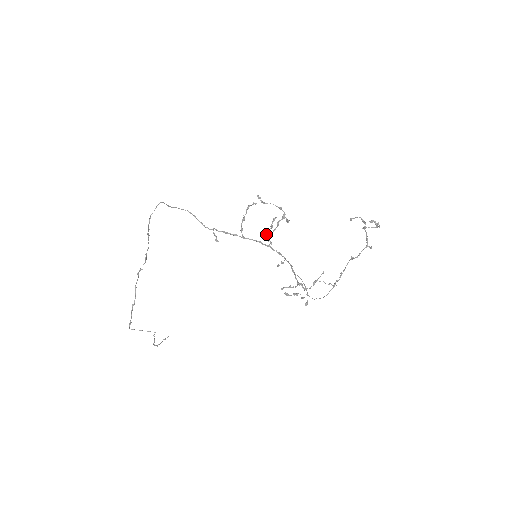
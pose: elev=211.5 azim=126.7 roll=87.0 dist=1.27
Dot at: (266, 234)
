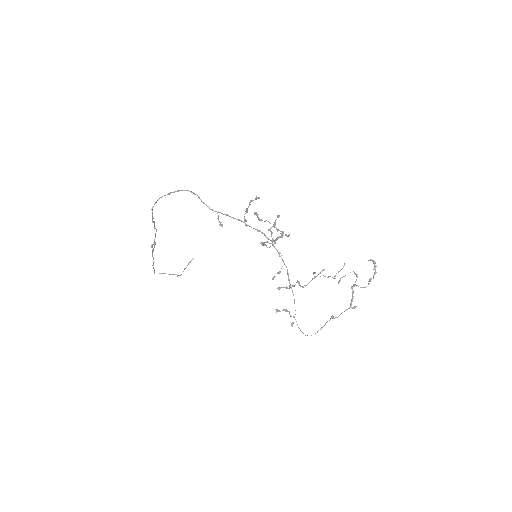
Dot at: (264, 245)
